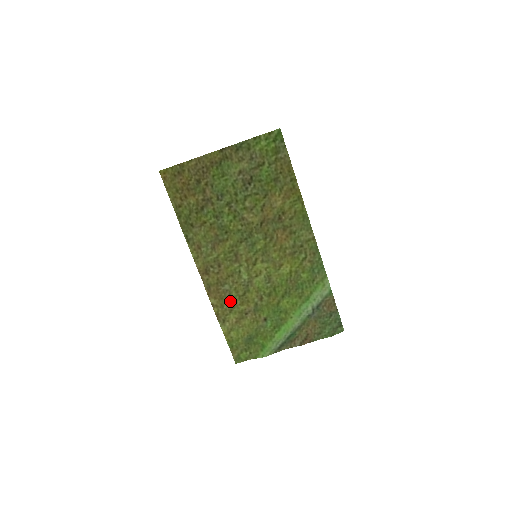
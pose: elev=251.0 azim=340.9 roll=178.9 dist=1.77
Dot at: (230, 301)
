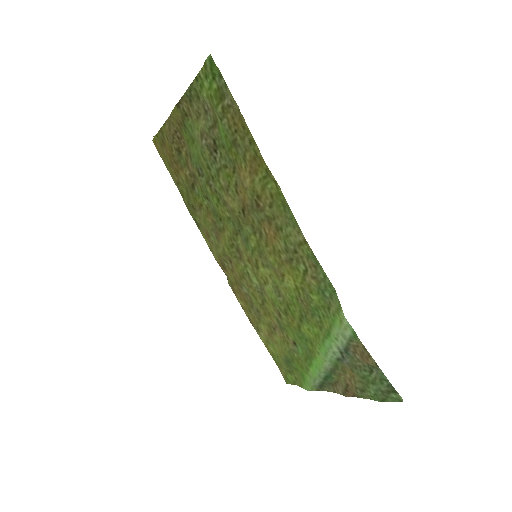
Dot at: (254, 307)
